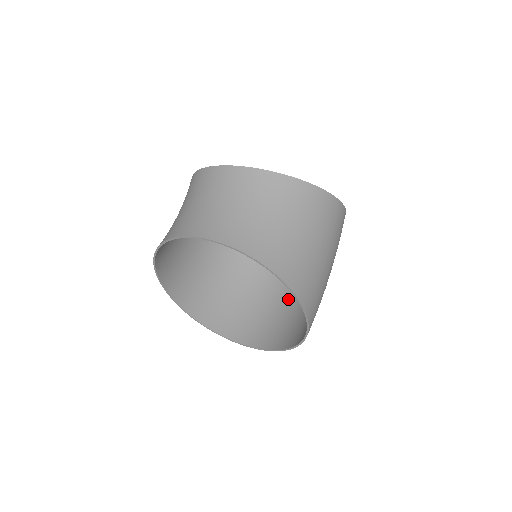
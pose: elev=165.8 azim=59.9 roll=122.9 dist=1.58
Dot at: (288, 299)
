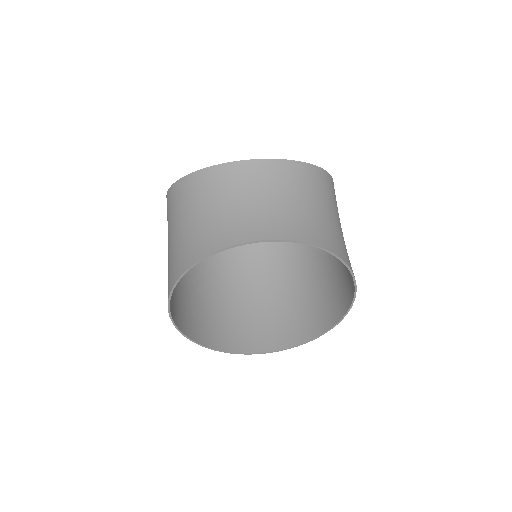
Dot at: (274, 295)
